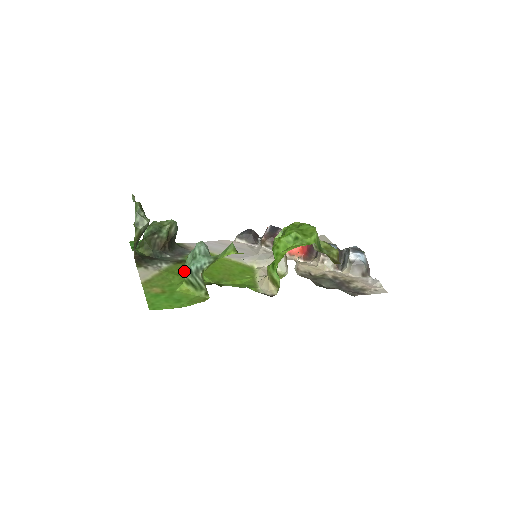
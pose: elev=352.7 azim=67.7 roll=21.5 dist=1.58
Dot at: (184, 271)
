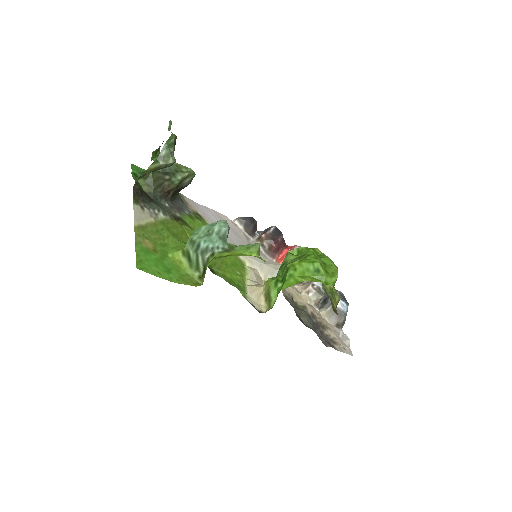
Dot at: (189, 241)
